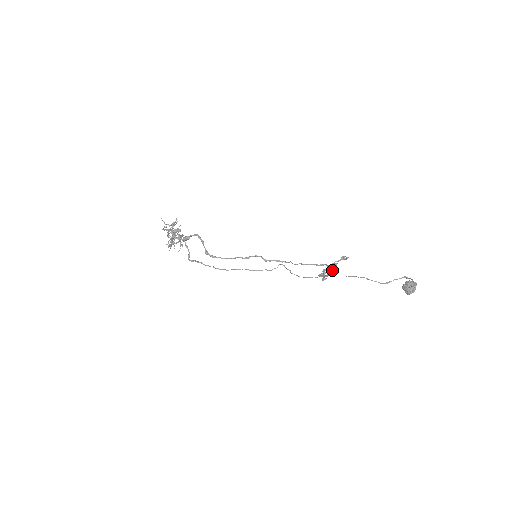
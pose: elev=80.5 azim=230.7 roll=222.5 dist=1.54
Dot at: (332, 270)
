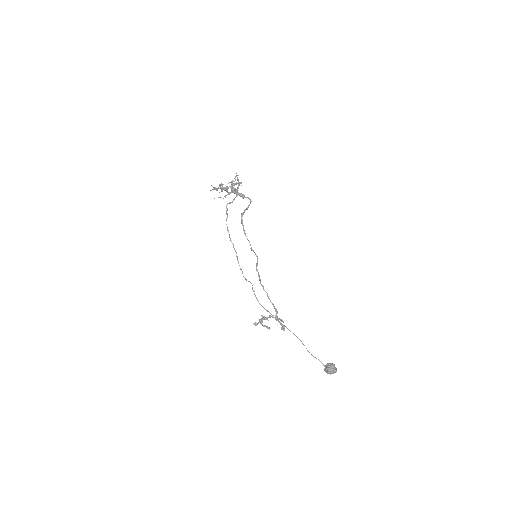
Dot at: occluded
